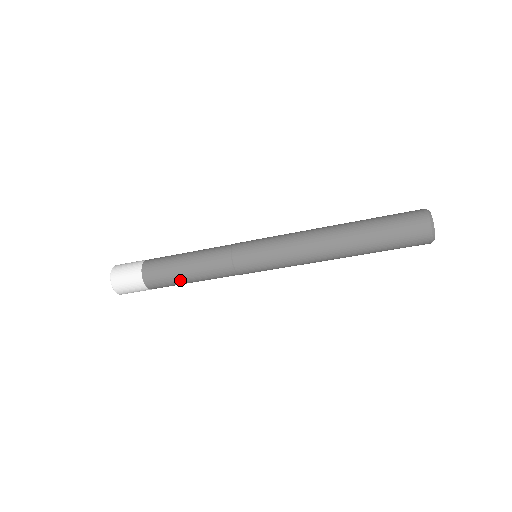
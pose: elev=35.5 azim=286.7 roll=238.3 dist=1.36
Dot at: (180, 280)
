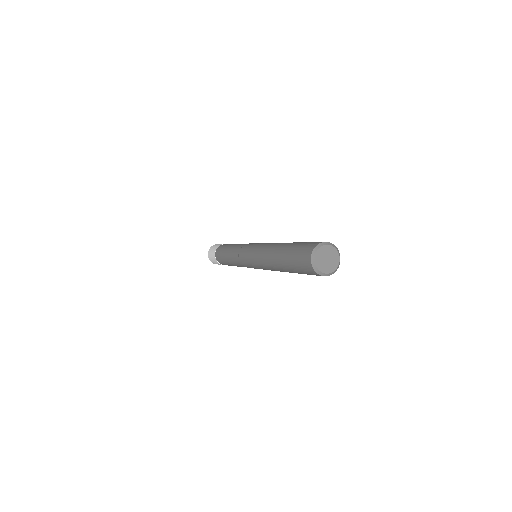
Dot at: (226, 261)
